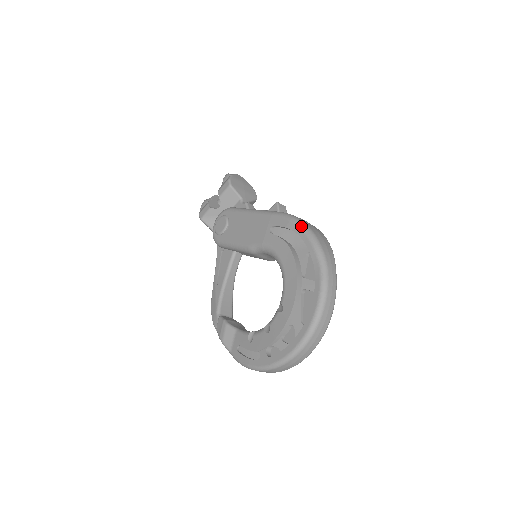
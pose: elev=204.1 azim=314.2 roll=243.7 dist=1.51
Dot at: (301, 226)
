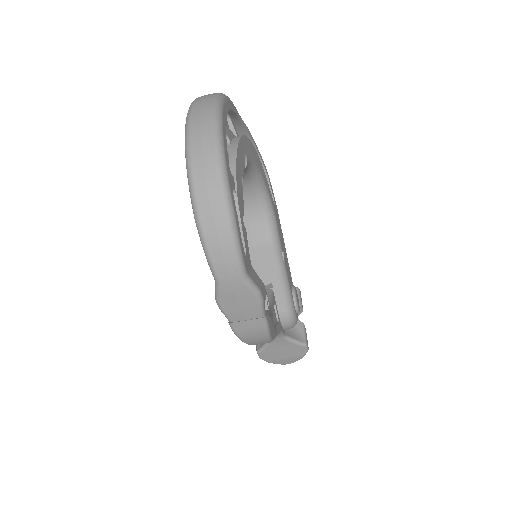
Dot at: occluded
